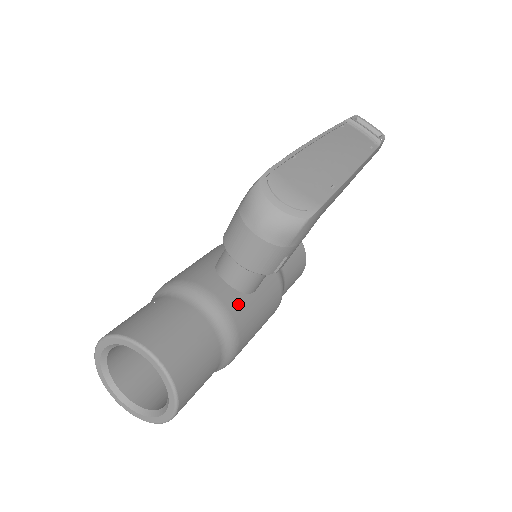
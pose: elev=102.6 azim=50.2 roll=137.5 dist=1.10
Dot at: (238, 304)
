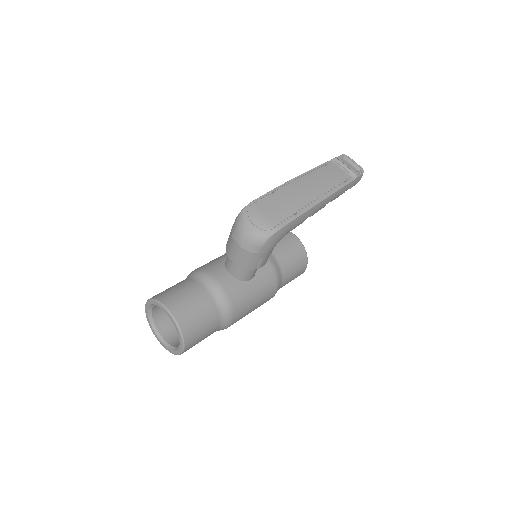
Dot at: (235, 287)
